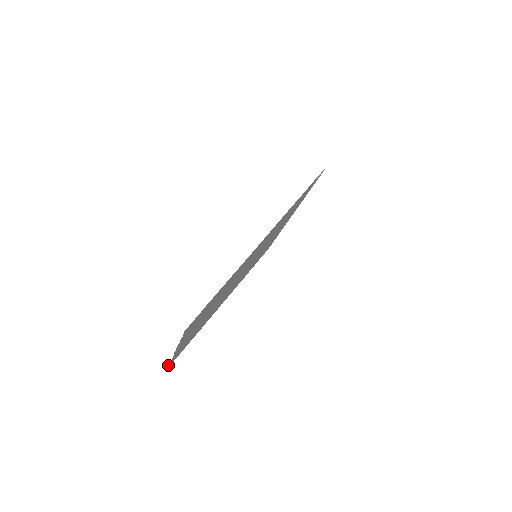
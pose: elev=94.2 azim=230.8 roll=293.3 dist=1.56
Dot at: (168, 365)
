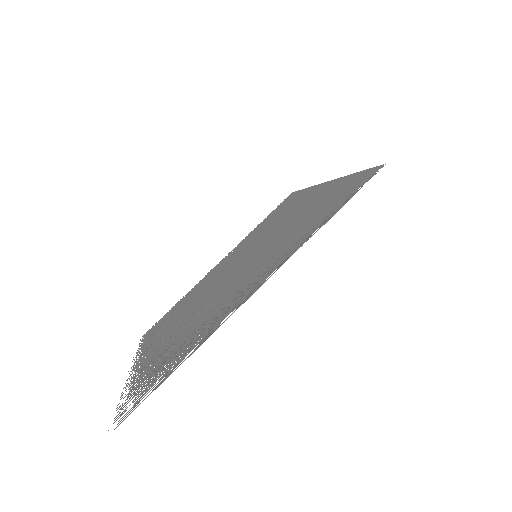
Dot at: occluded
